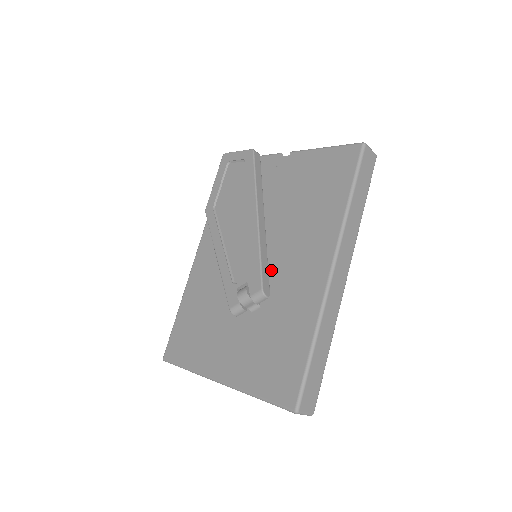
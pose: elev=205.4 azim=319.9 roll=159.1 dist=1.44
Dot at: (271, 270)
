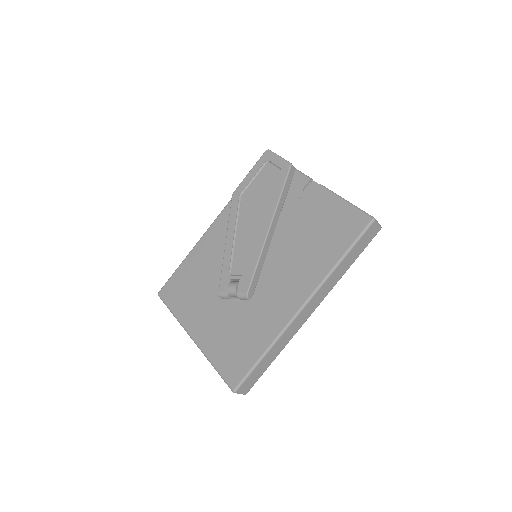
Dot at: (261, 278)
